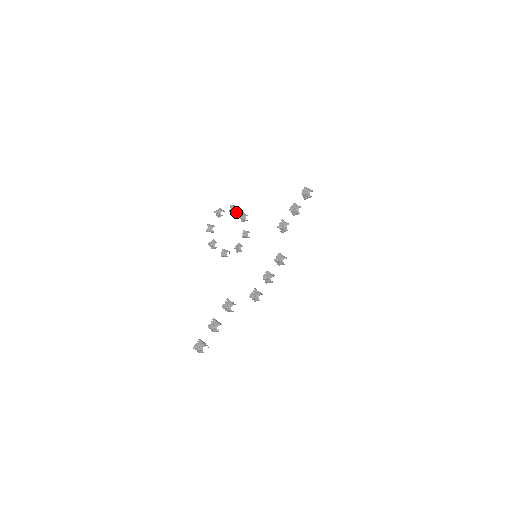
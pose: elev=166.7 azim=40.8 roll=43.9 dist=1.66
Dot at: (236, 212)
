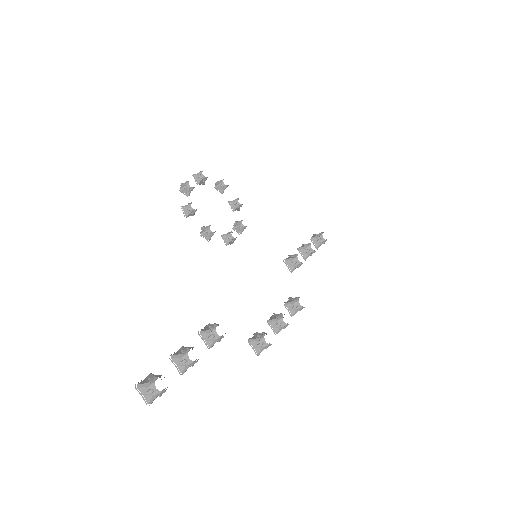
Dot at: (224, 185)
